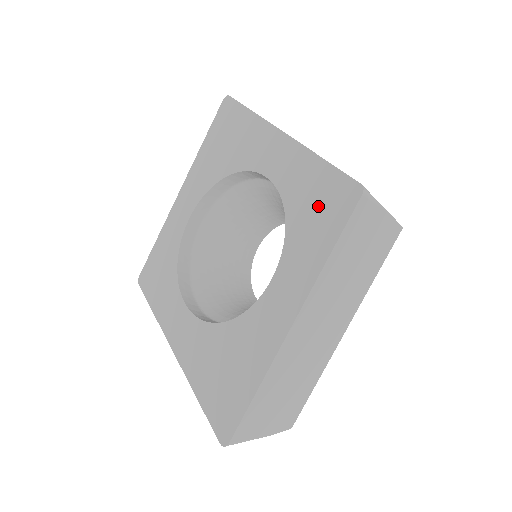
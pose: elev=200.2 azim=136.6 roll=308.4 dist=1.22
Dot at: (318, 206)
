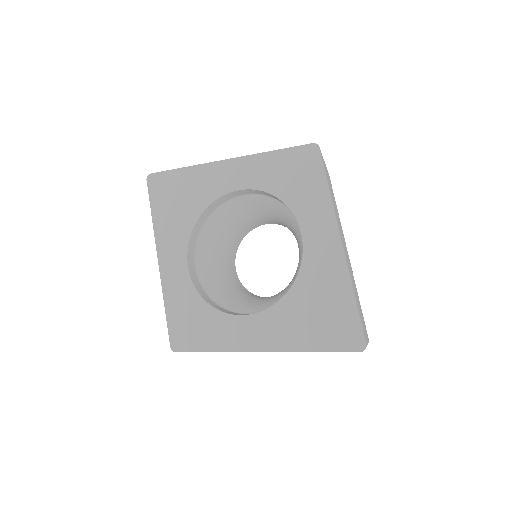
Dot at: (295, 174)
